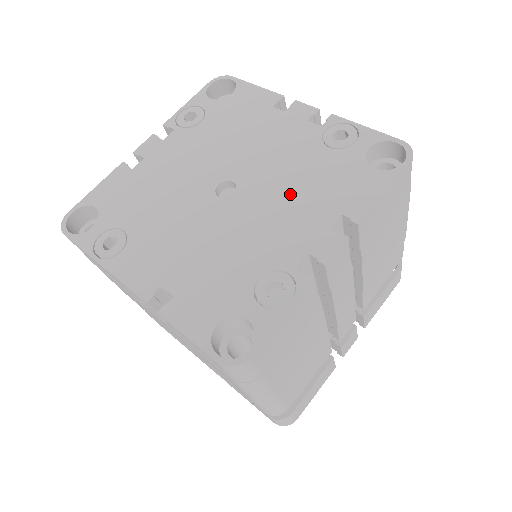
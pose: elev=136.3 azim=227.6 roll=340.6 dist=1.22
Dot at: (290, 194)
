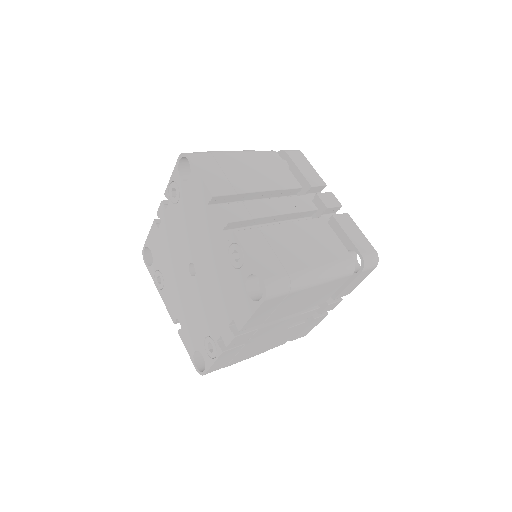
Dot at: (215, 291)
